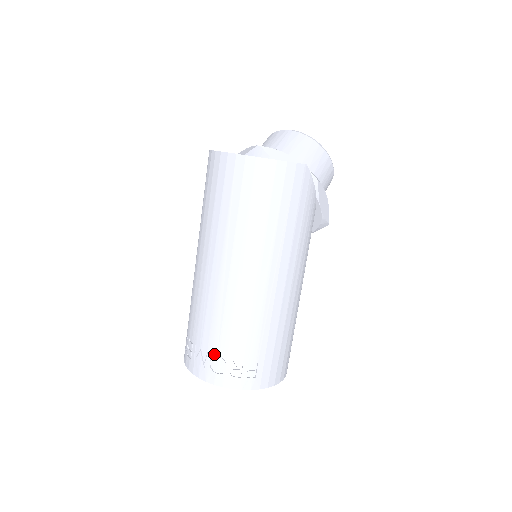
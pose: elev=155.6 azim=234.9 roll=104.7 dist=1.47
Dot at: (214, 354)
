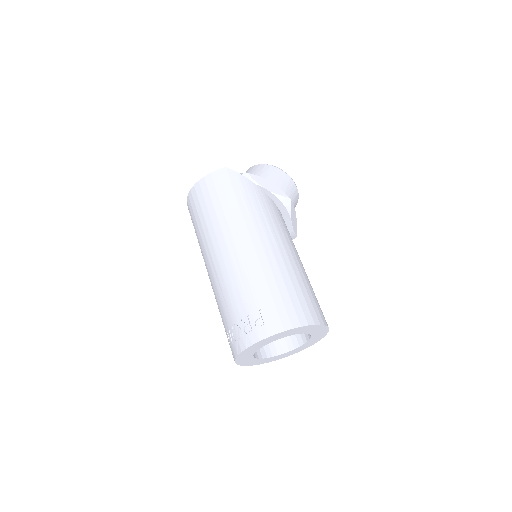
Dot at: (231, 327)
